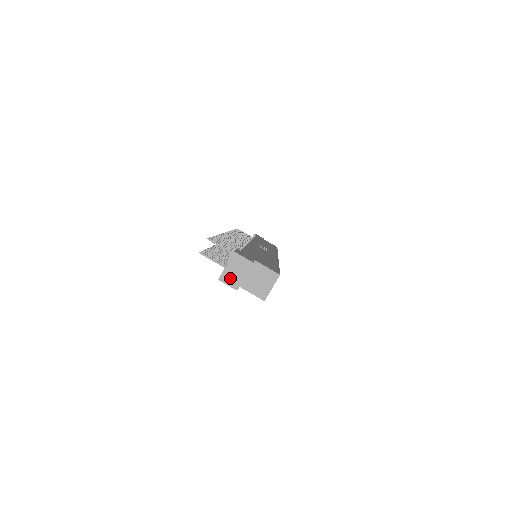
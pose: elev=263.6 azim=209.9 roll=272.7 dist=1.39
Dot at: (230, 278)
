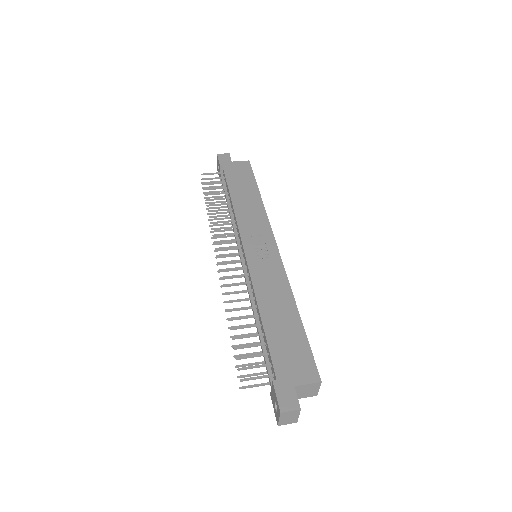
Dot at: (287, 422)
